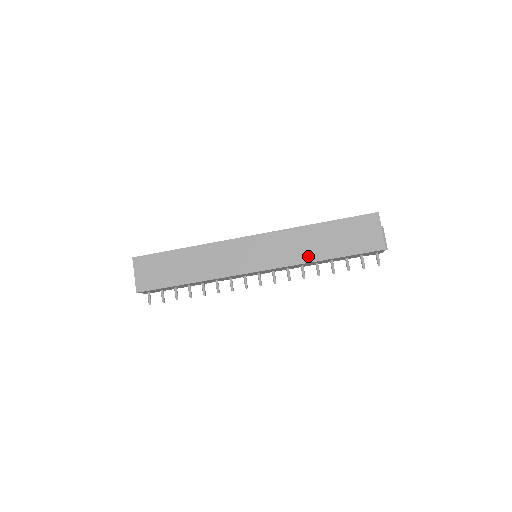
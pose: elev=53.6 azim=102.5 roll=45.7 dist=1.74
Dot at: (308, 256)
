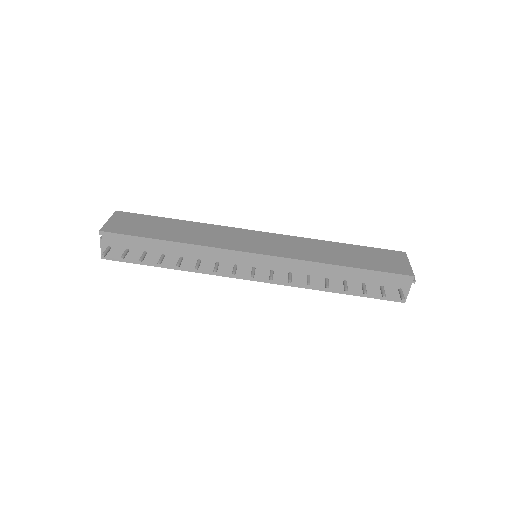
Dot at: (321, 258)
